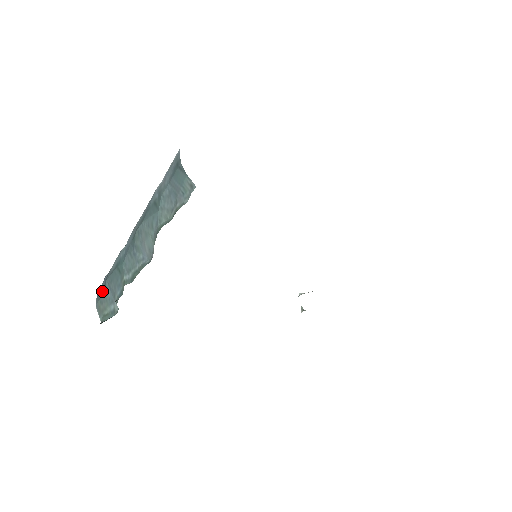
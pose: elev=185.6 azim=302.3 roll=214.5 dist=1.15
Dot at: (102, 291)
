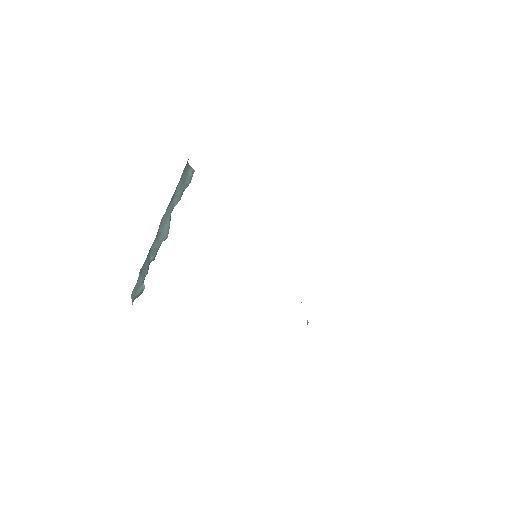
Dot at: occluded
